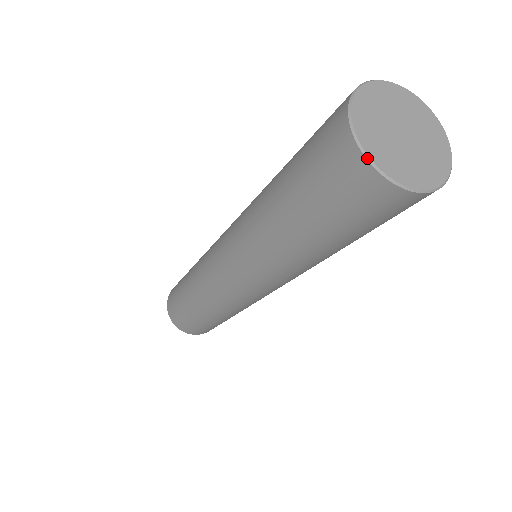
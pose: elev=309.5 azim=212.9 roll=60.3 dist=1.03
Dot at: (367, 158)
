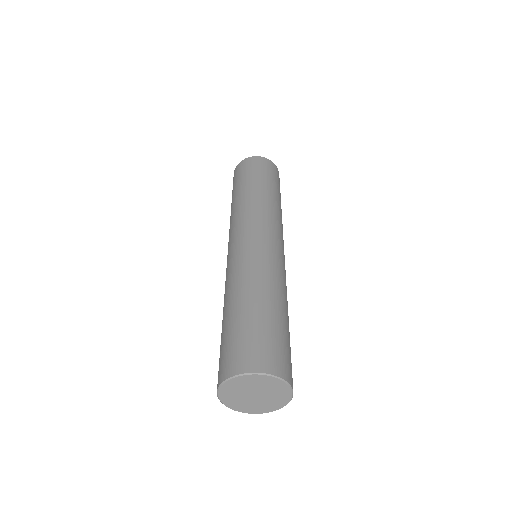
Dot at: (218, 390)
